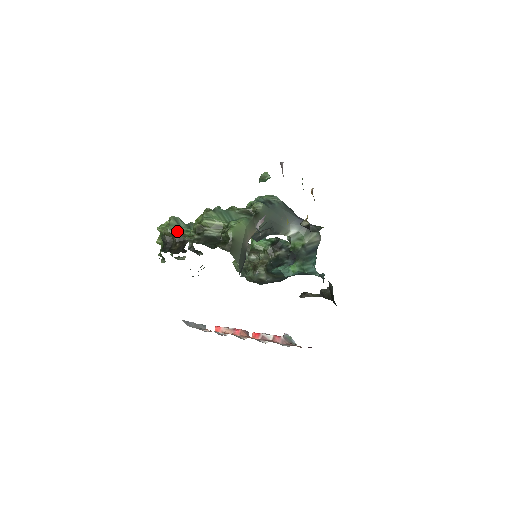
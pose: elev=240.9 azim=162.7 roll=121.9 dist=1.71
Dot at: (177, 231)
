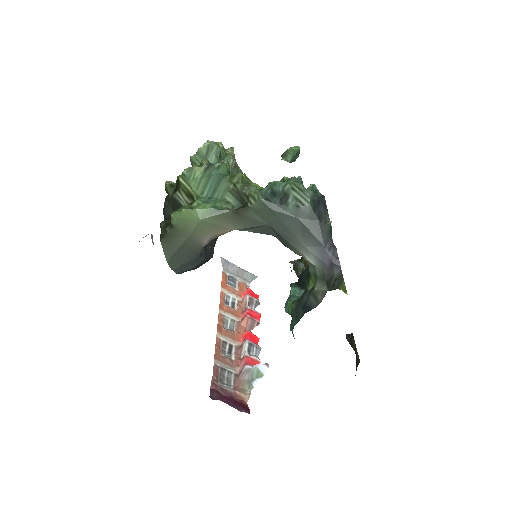
Dot at: occluded
